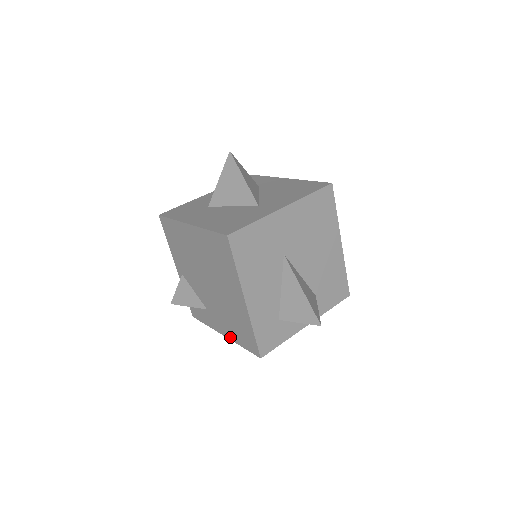
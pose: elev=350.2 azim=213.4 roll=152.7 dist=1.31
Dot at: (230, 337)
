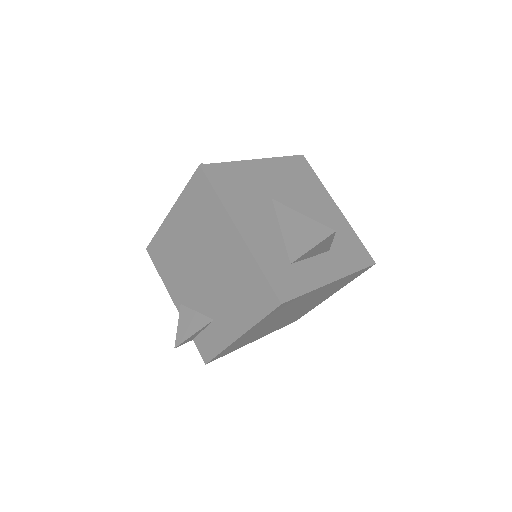
Dot at: (245, 326)
